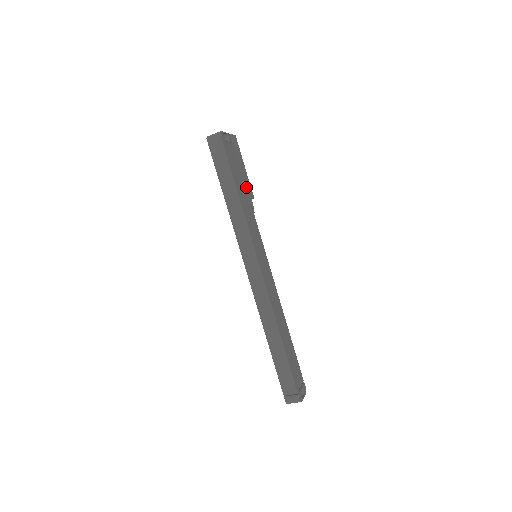
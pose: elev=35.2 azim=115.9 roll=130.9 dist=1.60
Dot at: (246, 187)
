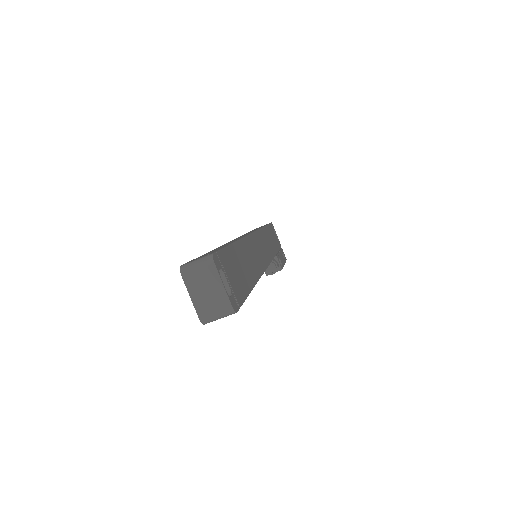
Dot at: (277, 254)
